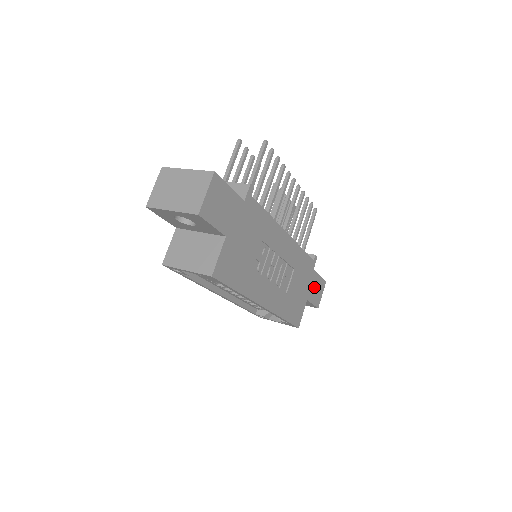
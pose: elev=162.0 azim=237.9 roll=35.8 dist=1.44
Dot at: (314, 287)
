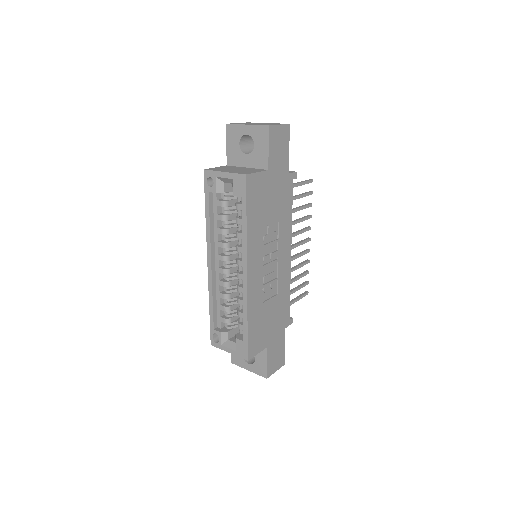
Dot at: (276, 348)
